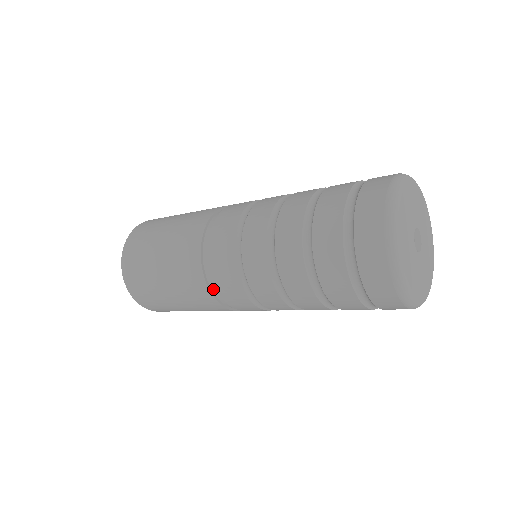
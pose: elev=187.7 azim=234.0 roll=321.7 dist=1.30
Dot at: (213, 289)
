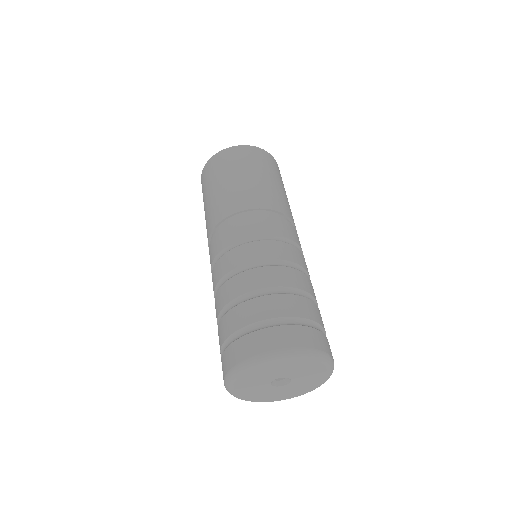
Dot at: occluded
